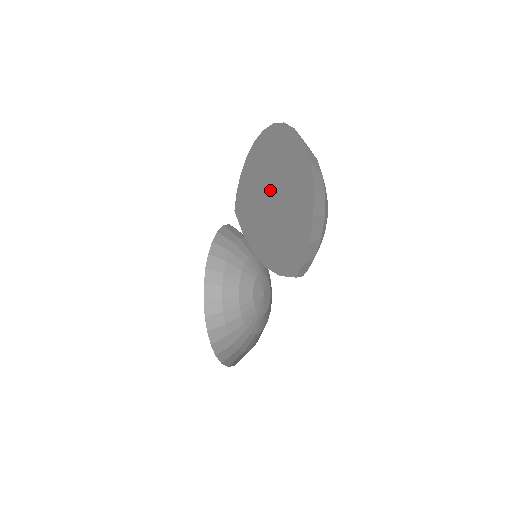
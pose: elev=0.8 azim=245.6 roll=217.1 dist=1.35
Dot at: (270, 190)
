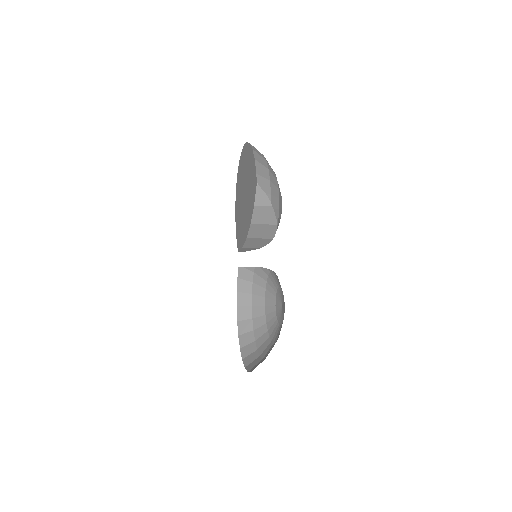
Dot at: (243, 194)
